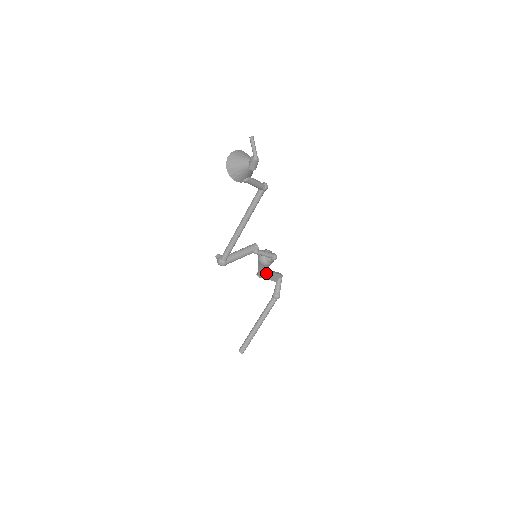
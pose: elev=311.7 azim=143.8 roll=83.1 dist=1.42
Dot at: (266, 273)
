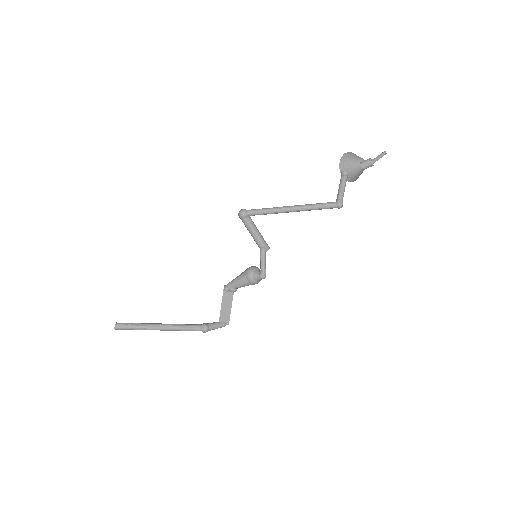
Dot at: (230, 295)
